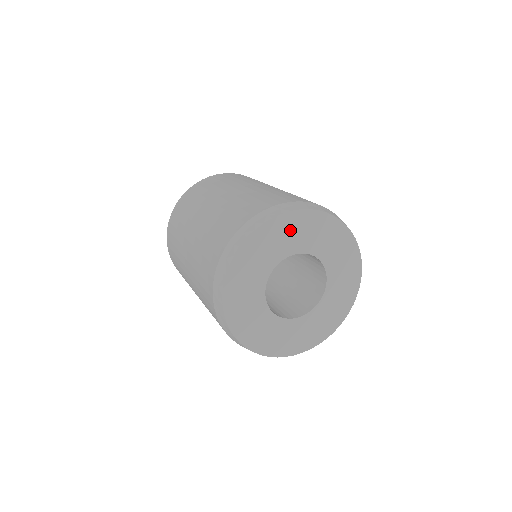
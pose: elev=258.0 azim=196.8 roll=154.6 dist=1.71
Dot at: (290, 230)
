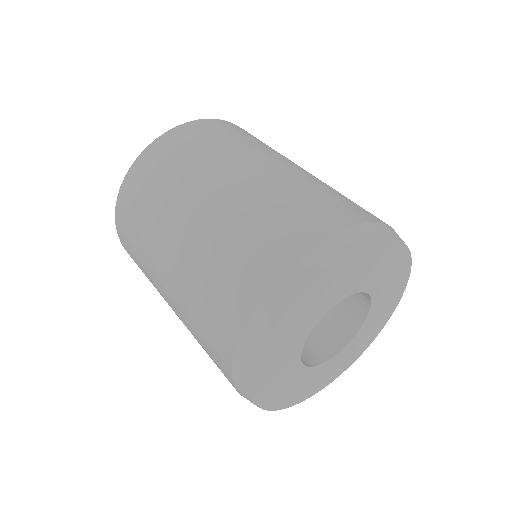
Dot at: (290, 331)
